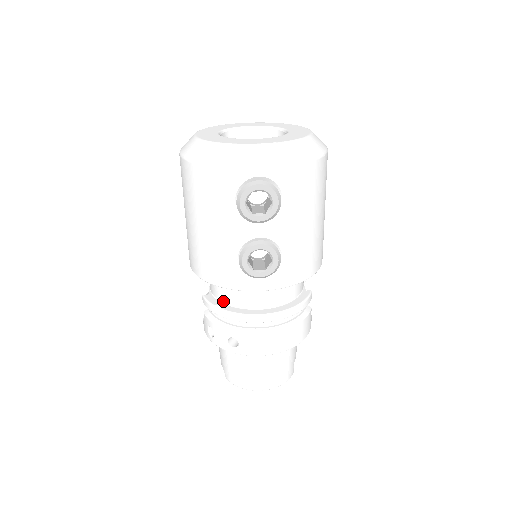
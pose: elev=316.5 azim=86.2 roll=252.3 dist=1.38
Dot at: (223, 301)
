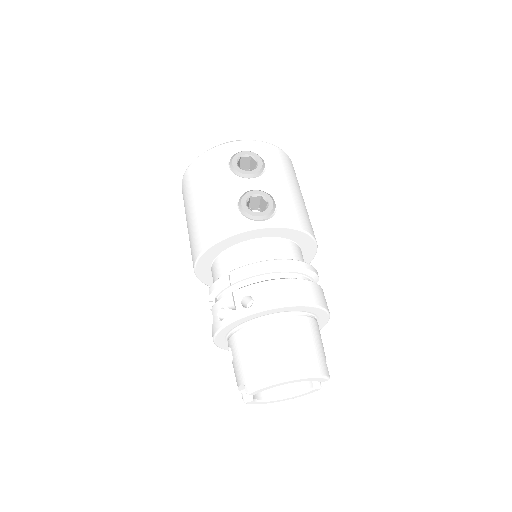
Dot at: occluded
